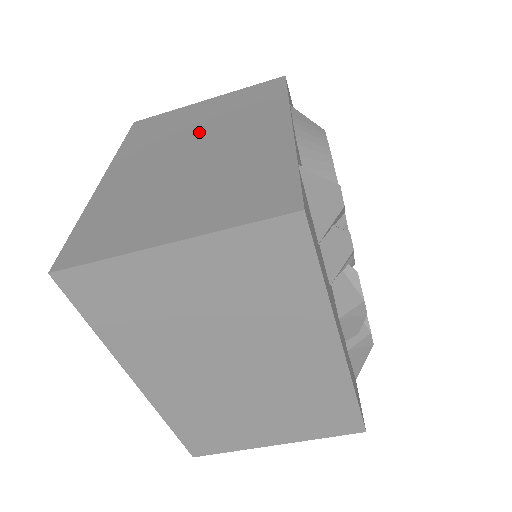
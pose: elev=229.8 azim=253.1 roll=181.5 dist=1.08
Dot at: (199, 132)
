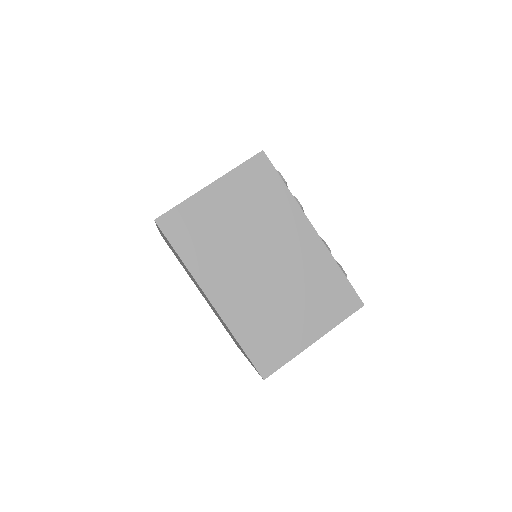
Dot at: occluded
